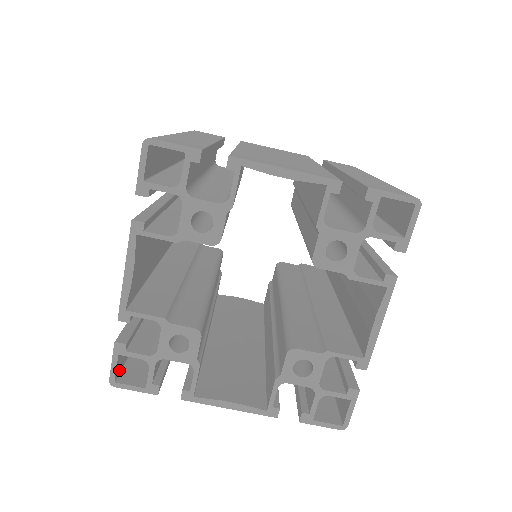
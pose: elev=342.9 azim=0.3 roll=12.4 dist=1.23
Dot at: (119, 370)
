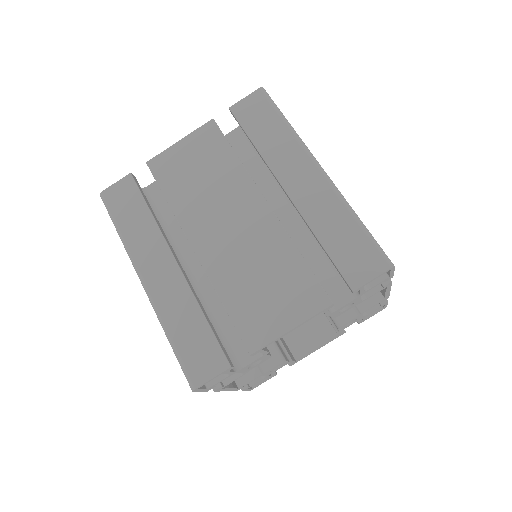
Dot at: occluded
